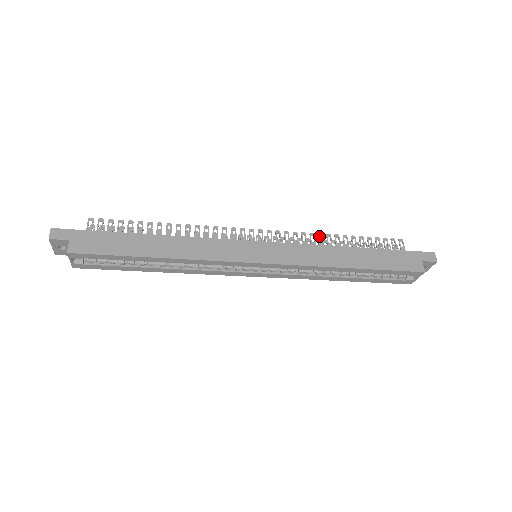
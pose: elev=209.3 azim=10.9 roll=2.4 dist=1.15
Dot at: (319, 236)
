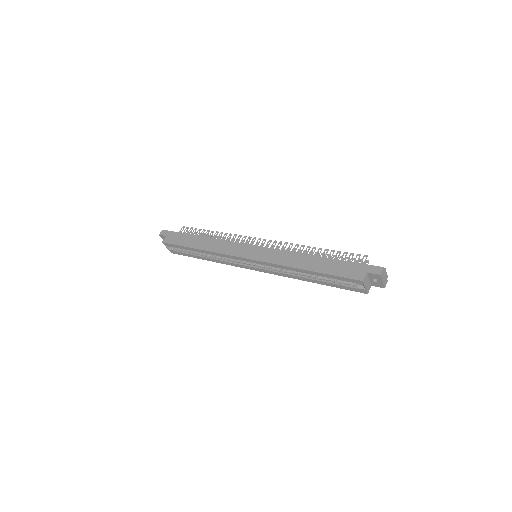
Dot at: occluded
